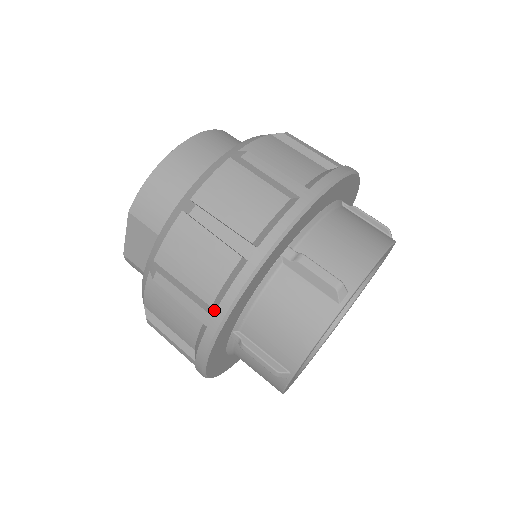
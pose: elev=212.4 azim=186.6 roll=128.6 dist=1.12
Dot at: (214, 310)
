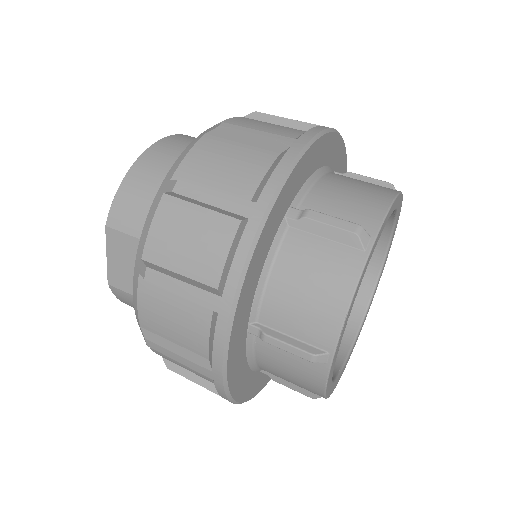
Dot at: (222, 289)
